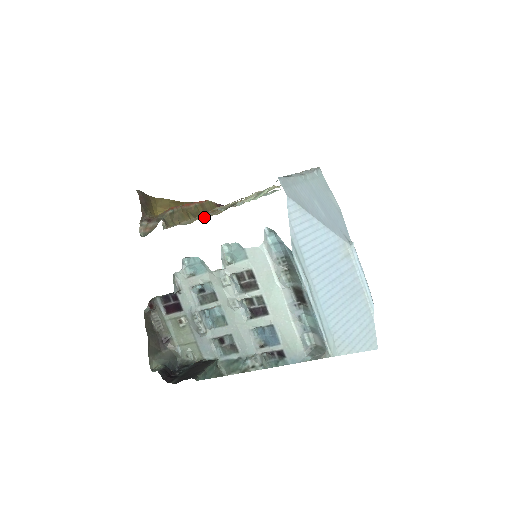
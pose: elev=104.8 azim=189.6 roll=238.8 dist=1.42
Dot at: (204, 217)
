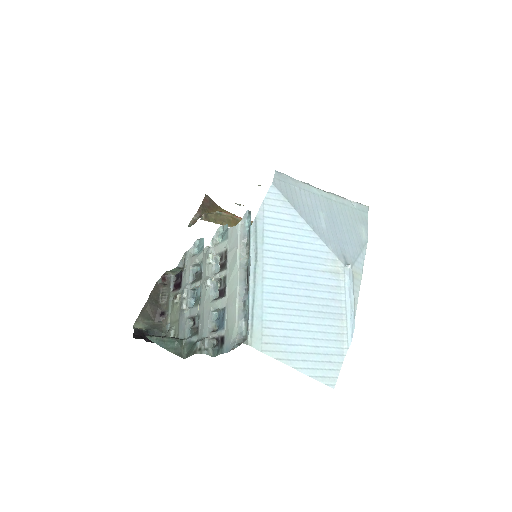
Dot at: occluded
